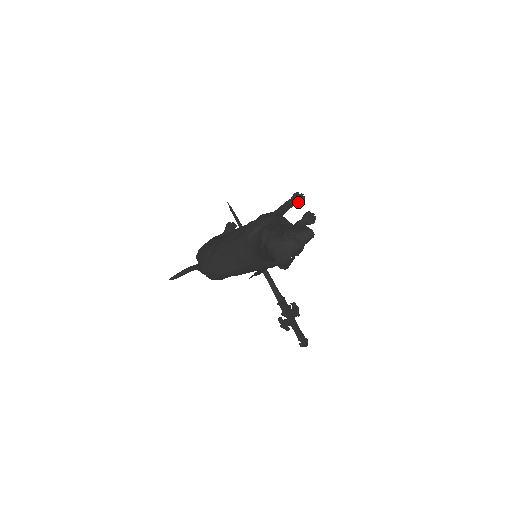
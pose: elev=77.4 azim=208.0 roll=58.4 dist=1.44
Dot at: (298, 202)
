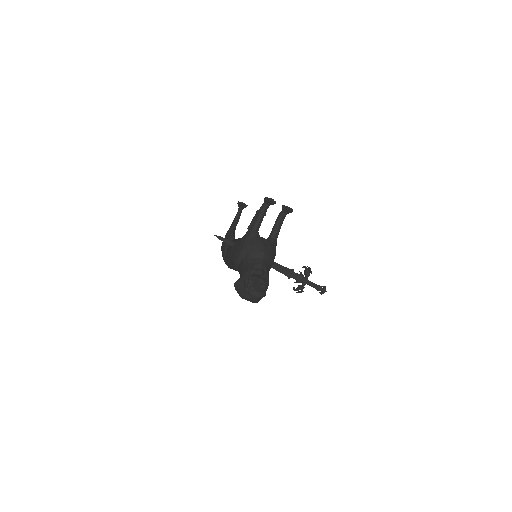
Dot at: (270, 204)
